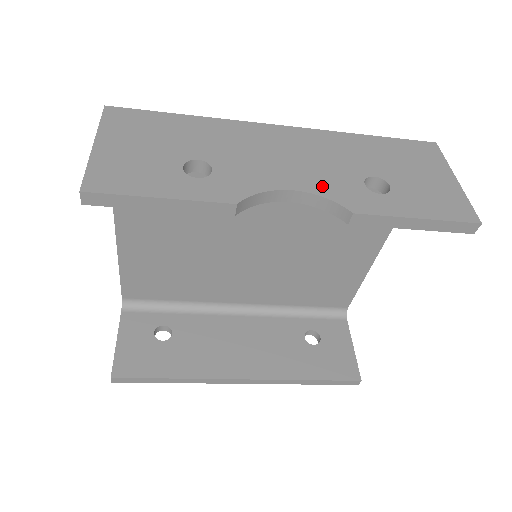
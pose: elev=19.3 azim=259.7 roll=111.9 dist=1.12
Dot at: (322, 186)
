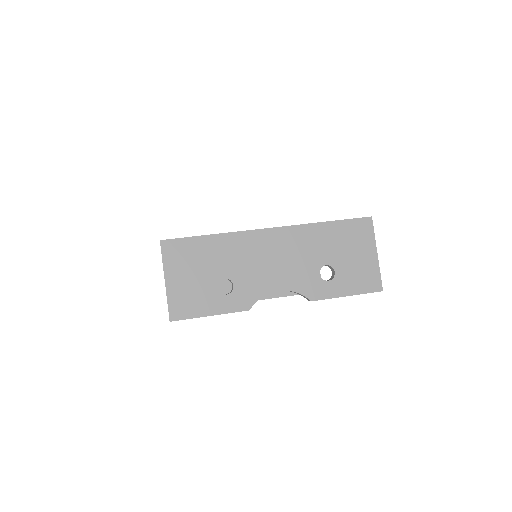
Dot at: (295, 283)
